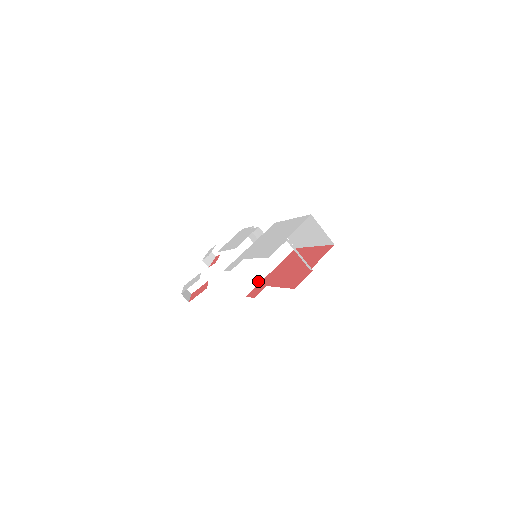
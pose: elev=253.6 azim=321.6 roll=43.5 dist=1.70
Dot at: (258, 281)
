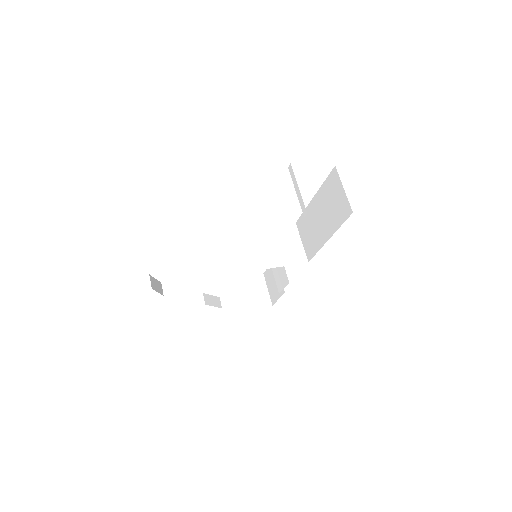
Dot at: (241, 270)
